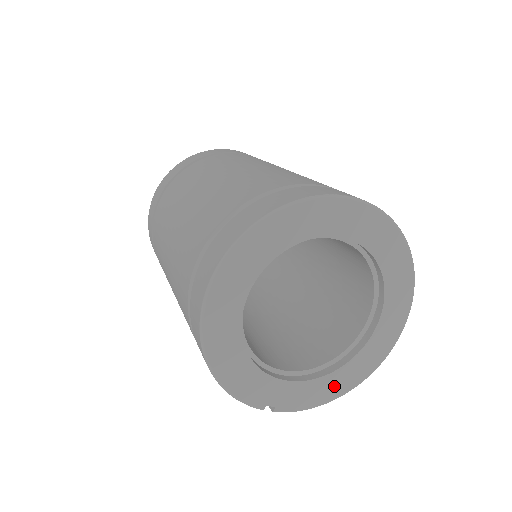
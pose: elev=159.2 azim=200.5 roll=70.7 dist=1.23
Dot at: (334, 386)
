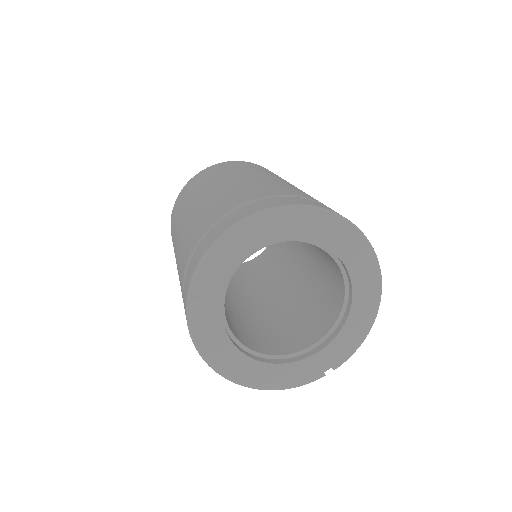
Dot at: (360, 322)
